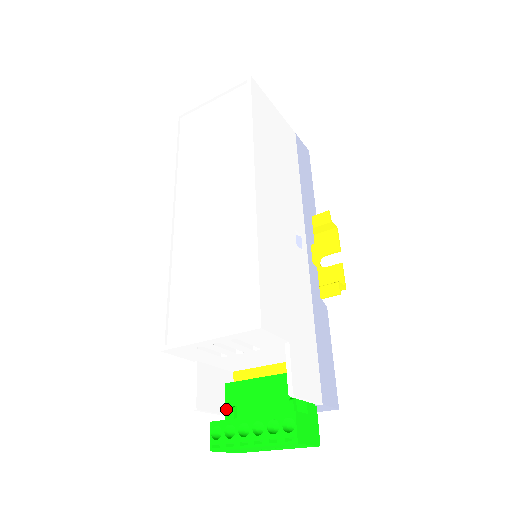
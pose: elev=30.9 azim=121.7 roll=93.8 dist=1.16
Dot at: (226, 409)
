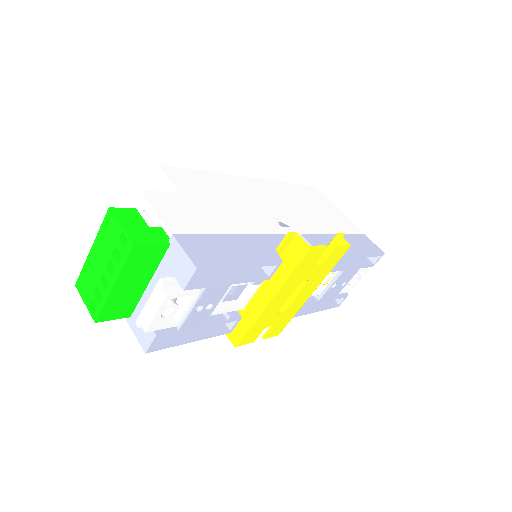
Dot at: occluded
